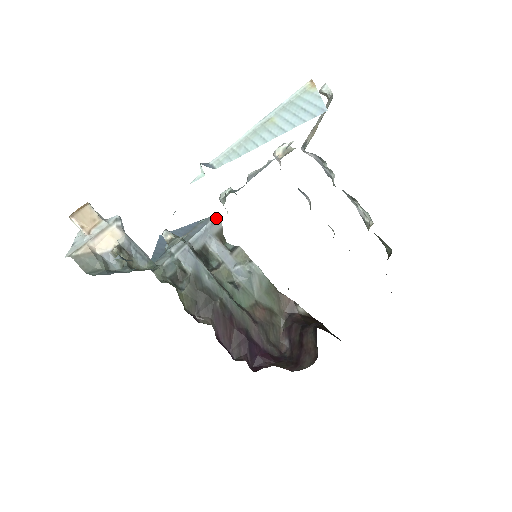
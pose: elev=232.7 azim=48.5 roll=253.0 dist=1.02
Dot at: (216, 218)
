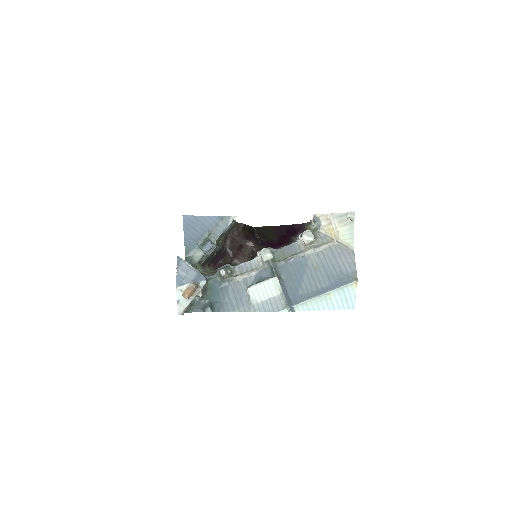
Dot at: occluded
